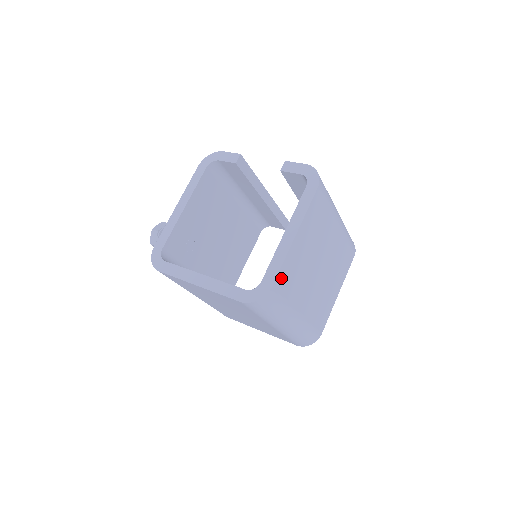
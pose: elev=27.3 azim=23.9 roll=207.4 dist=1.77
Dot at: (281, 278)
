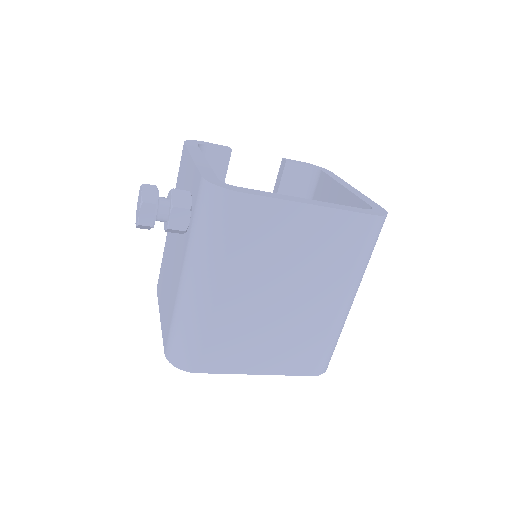
Dot at: occluded
